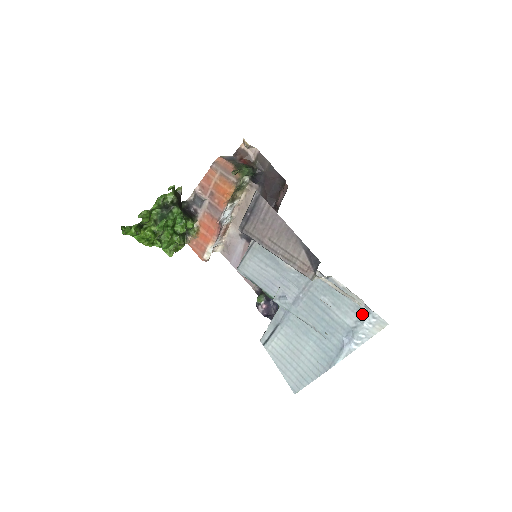
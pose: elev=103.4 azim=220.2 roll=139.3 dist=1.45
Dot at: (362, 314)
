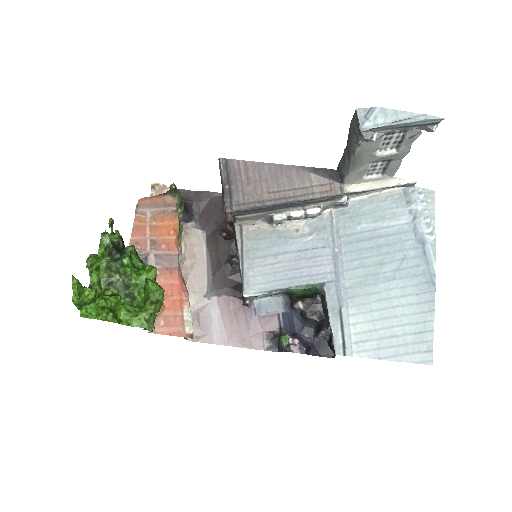
Dot at: (408, 200)
